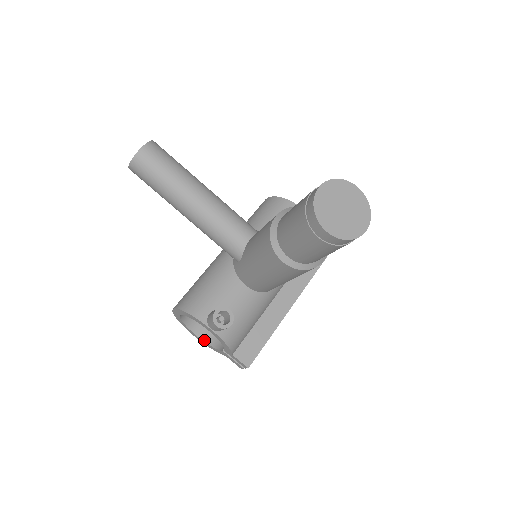
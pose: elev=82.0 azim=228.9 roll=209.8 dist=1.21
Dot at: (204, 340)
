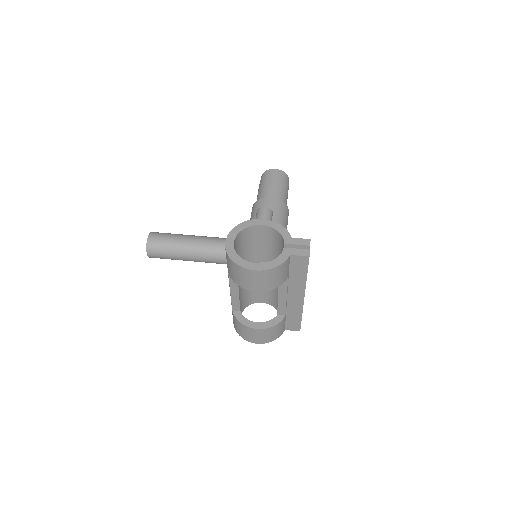
Dot at: (265, 263)
